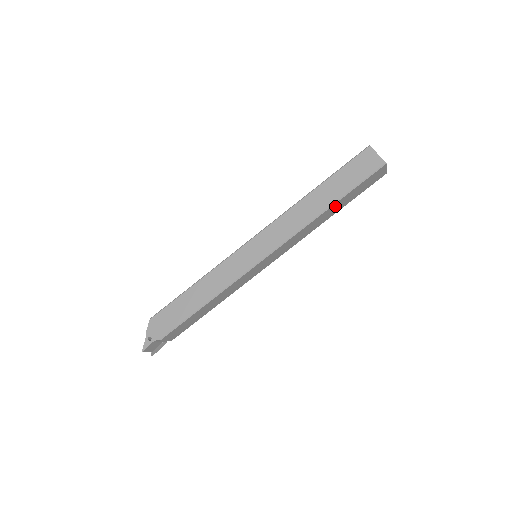
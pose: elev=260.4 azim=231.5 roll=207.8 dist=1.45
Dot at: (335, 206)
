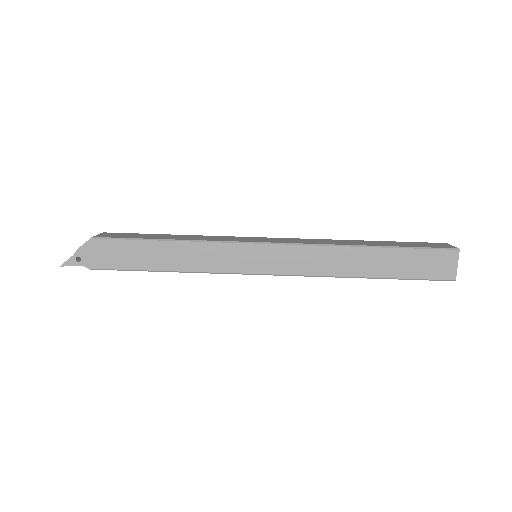
Dot at: occluded
